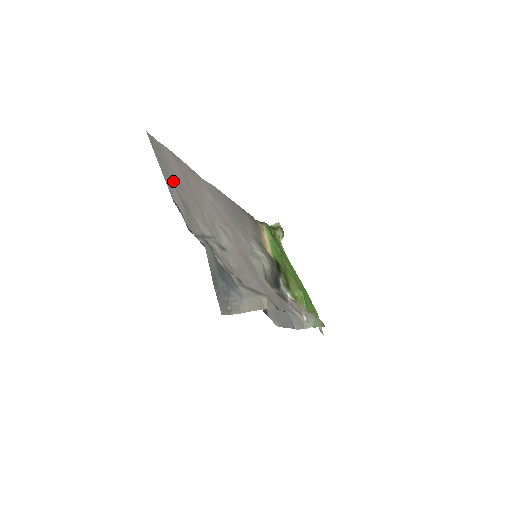
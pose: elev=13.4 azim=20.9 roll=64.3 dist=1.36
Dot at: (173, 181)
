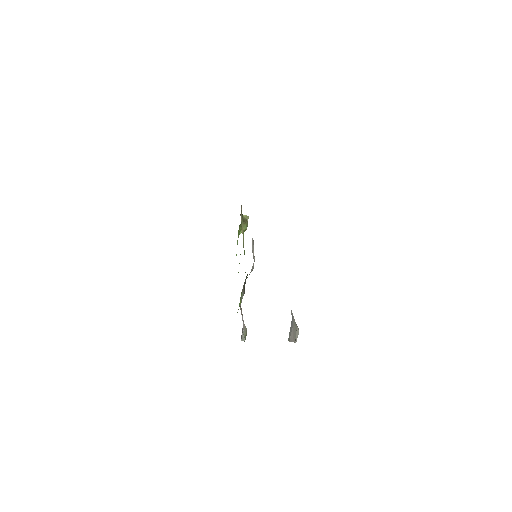
Dot at: occluded
